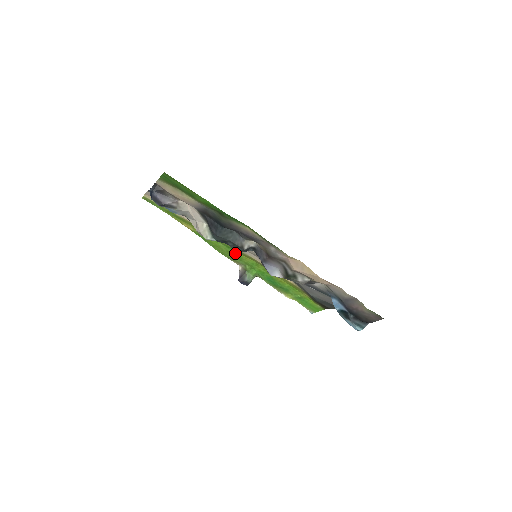
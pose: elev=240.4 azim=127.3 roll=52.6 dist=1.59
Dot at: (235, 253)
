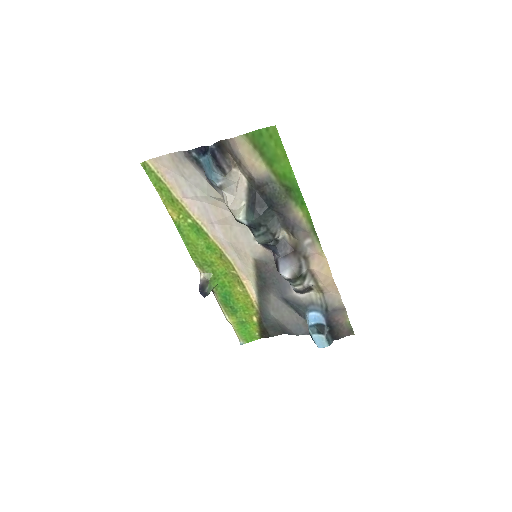
Dot at: (210, 256)
